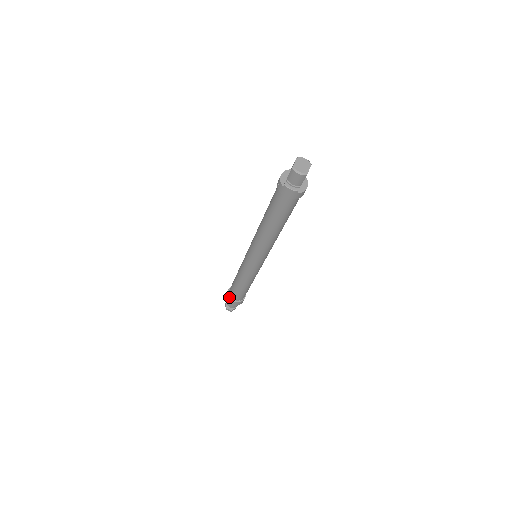
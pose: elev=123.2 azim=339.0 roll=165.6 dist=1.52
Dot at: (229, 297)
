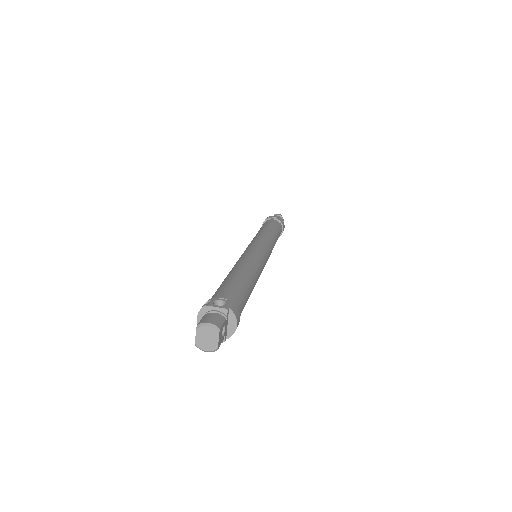
Dot at: occluded
